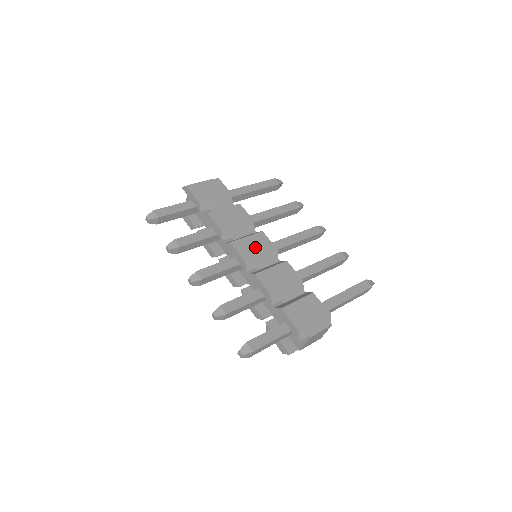
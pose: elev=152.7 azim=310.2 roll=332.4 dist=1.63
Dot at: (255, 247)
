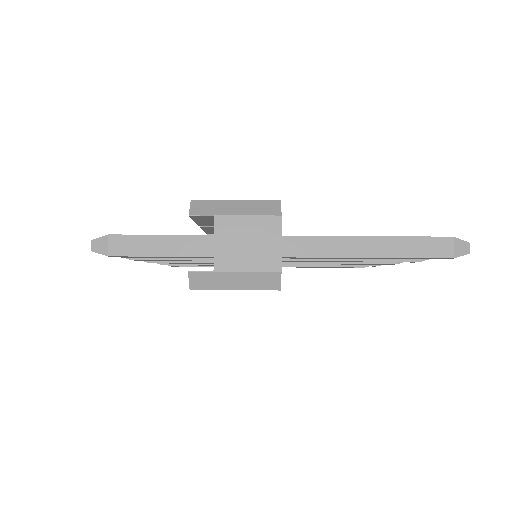
Dot at: occluded
